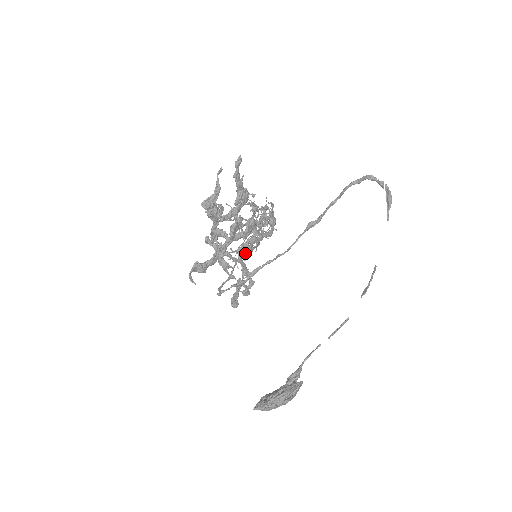
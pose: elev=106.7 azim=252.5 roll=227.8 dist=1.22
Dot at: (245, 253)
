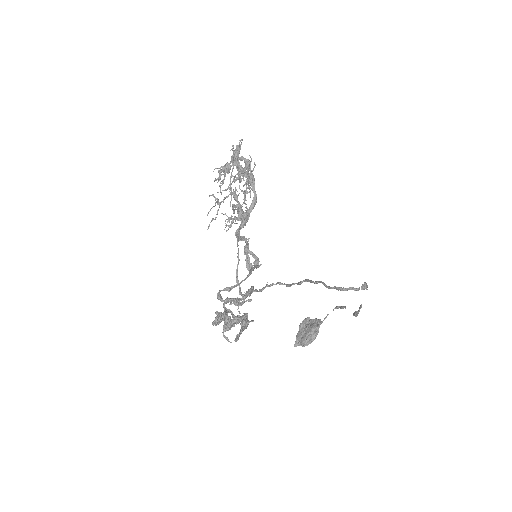
Dot at: occluded
